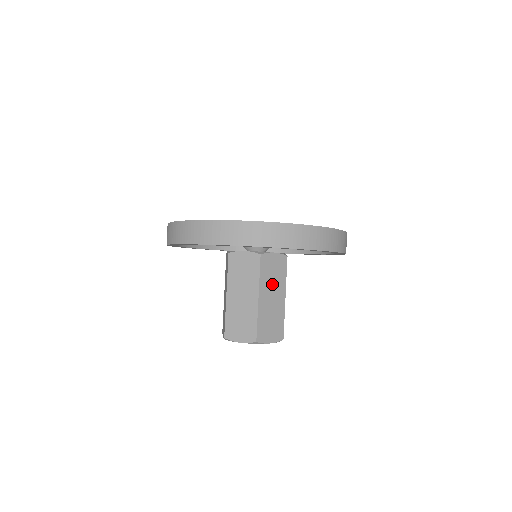
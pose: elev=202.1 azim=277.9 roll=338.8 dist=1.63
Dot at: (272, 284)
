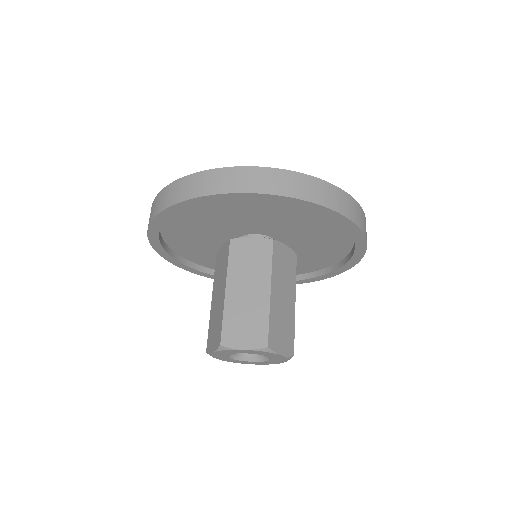
Dot at: (283, 280)
